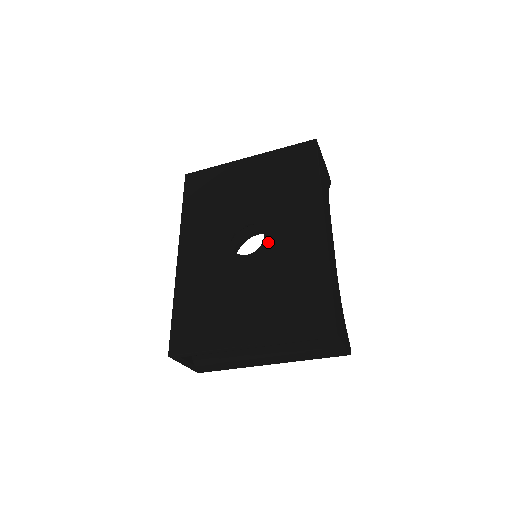
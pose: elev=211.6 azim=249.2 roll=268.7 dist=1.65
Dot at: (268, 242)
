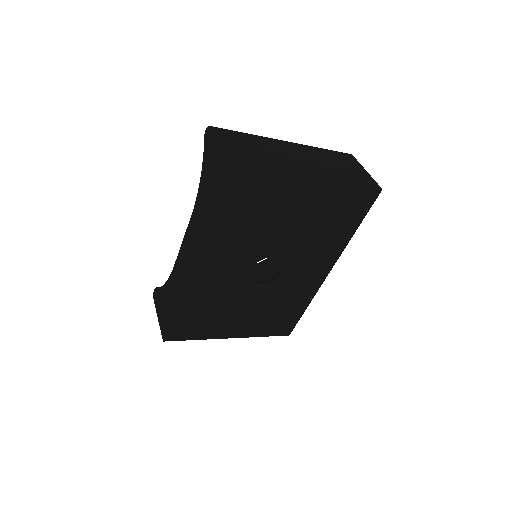
Dot at: (282, 277)
